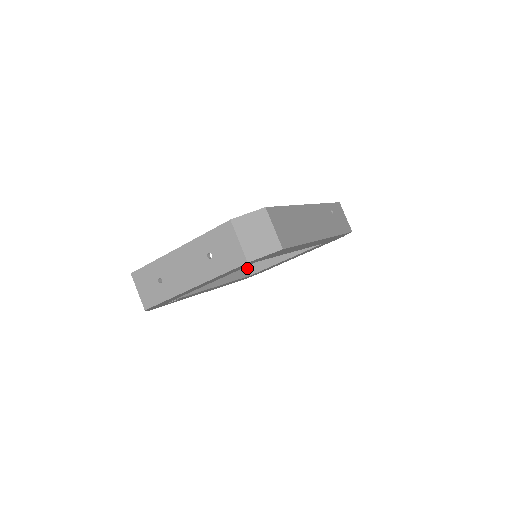
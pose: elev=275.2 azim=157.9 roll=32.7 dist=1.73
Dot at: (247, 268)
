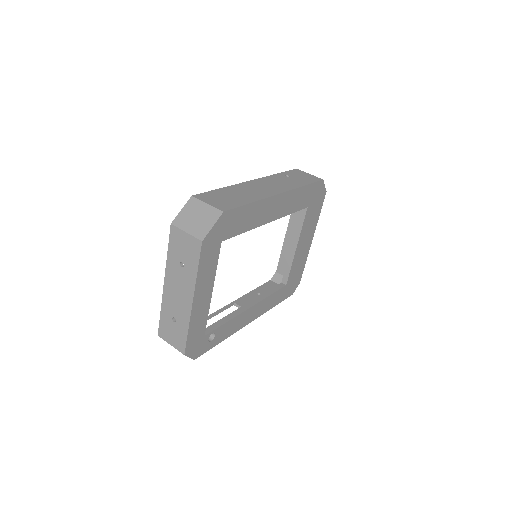
Dot at: occluded
